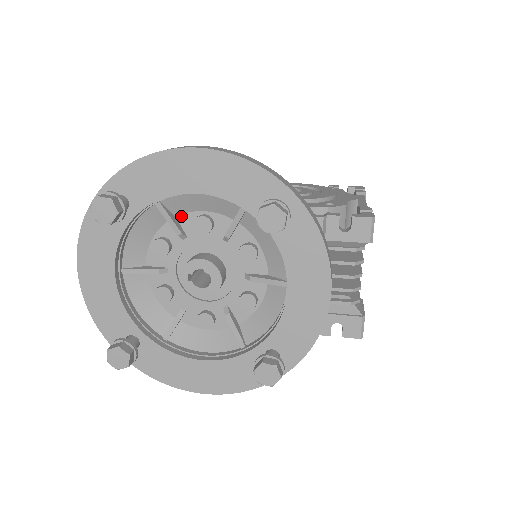
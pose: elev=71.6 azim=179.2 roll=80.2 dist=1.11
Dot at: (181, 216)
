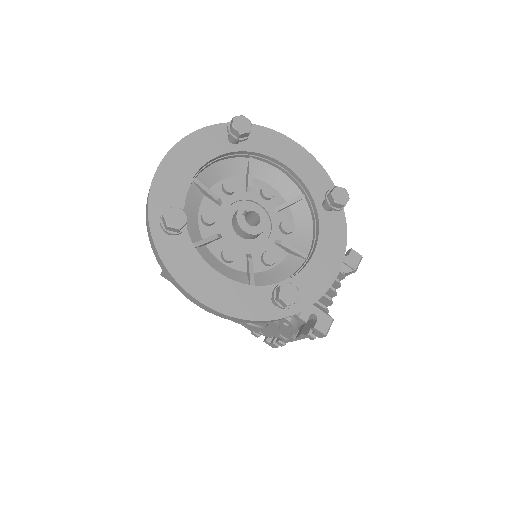
Dot at: (254, 179)
